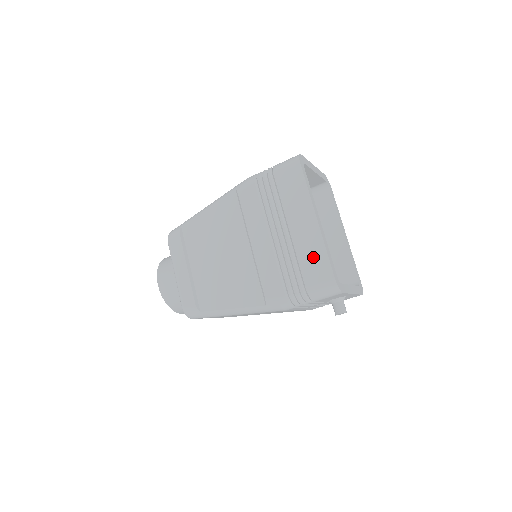
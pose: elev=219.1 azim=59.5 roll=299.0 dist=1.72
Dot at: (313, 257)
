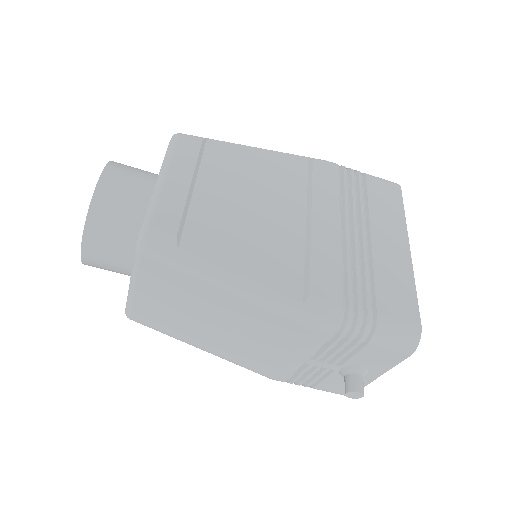
Dot at: (397, 284)
